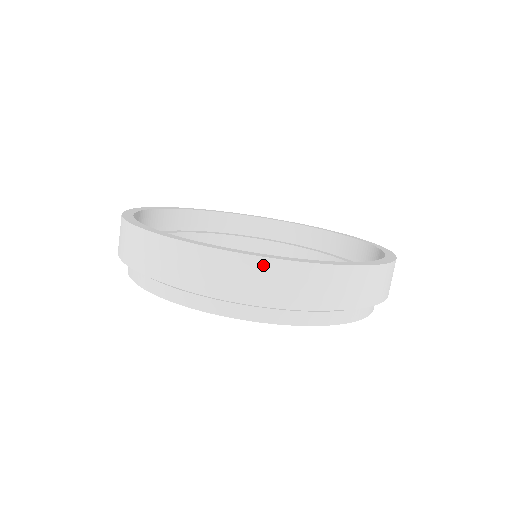
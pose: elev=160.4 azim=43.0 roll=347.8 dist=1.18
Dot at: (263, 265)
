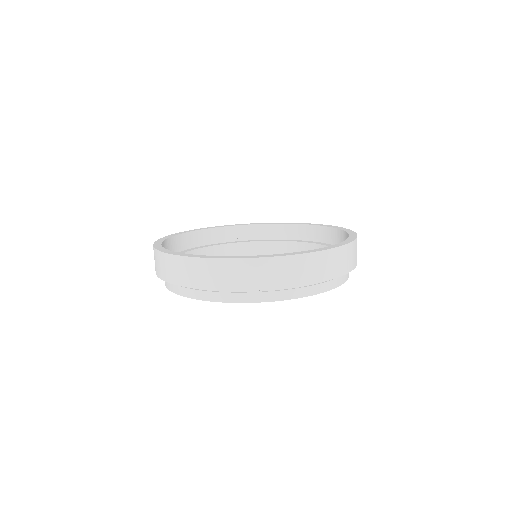
Dot at: (350, 247)
